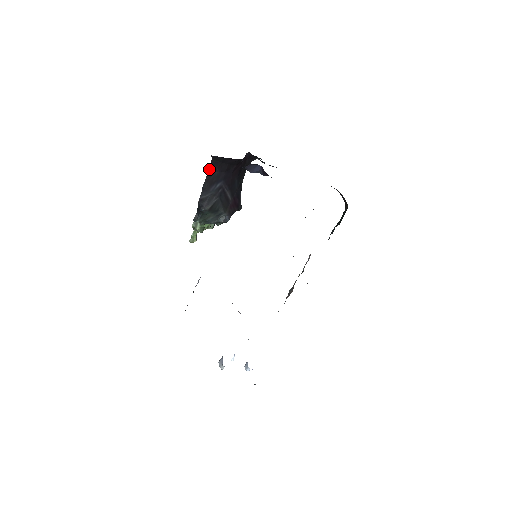
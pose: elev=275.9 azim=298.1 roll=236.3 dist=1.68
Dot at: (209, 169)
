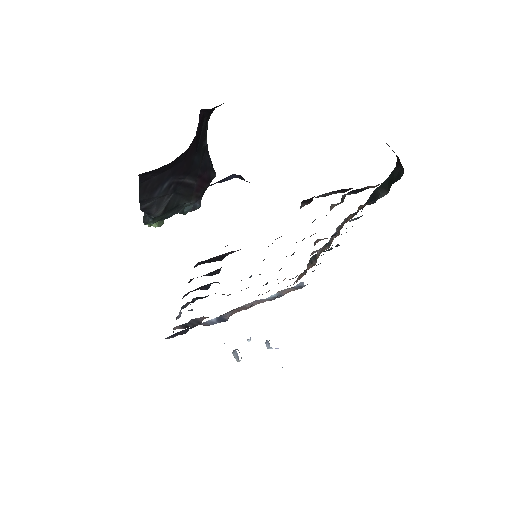
Dot at: (139, 181)
